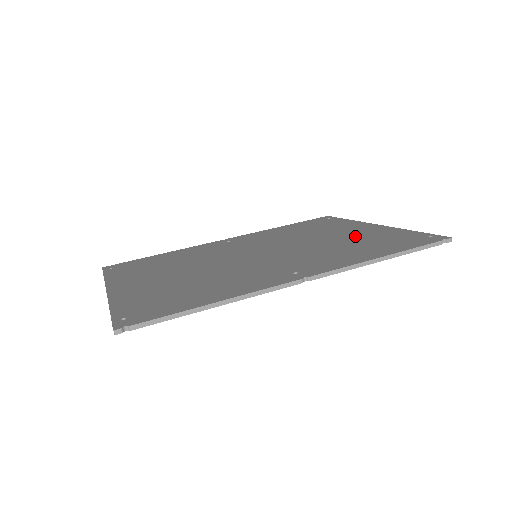
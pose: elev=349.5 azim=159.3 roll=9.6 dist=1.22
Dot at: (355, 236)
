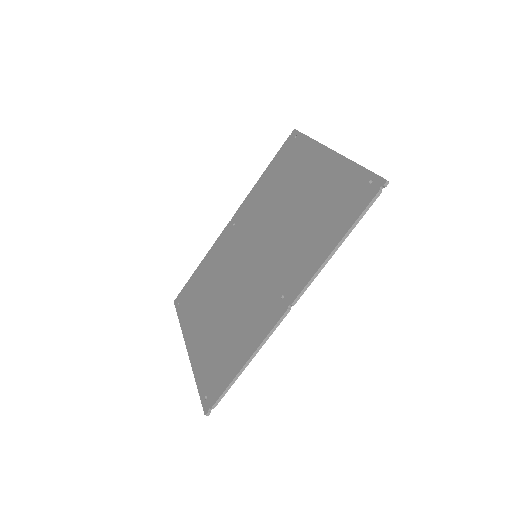
Dot at: (316, 192)
